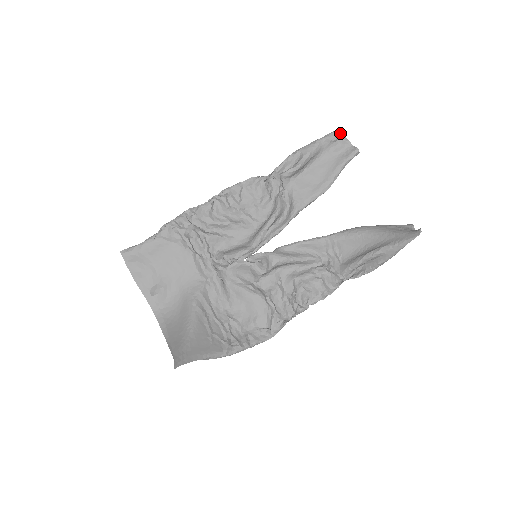
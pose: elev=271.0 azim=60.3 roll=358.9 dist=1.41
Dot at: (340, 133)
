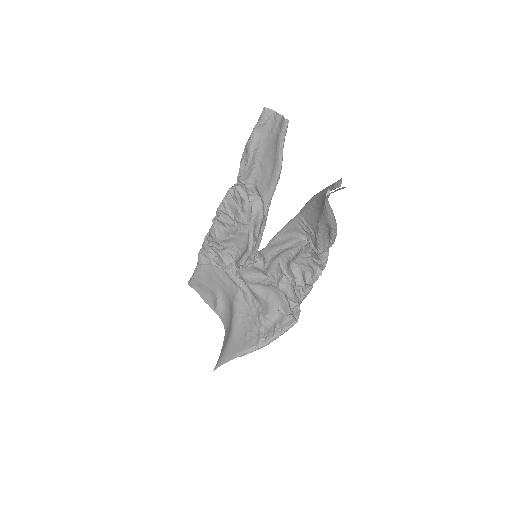
Dot at: (266, 112)
